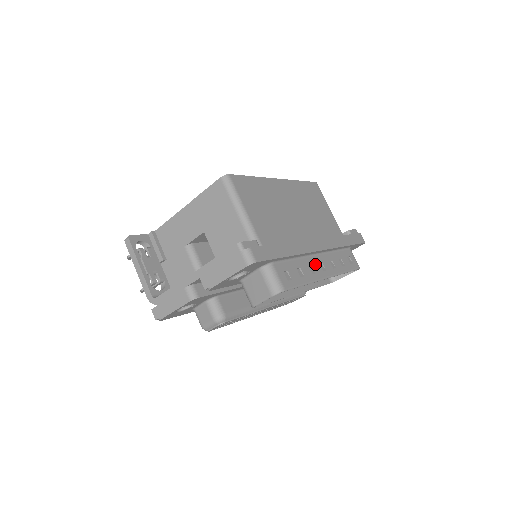
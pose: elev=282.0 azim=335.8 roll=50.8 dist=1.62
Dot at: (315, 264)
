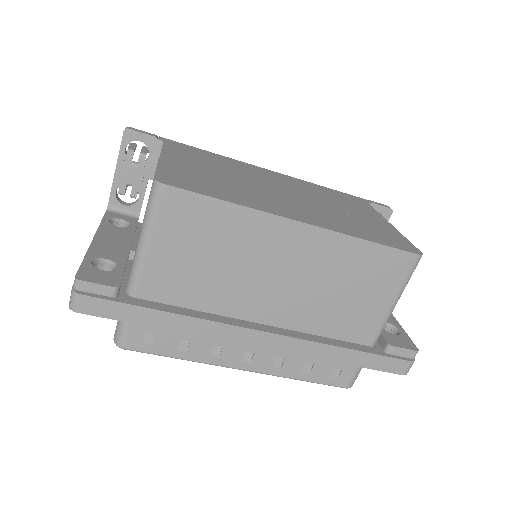
Dot at: (233, 349)
